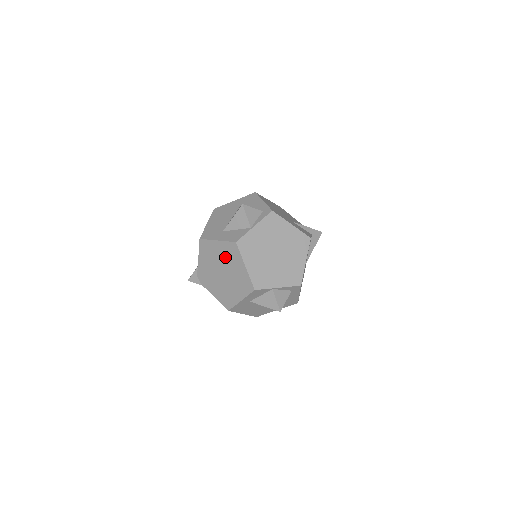
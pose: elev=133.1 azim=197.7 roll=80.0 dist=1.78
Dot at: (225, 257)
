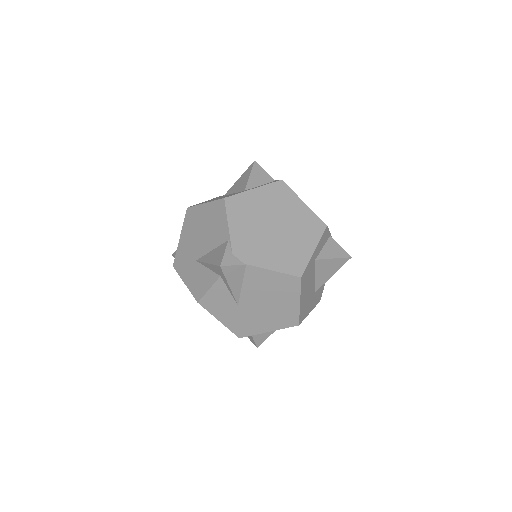
Dot at: (272, 204)
